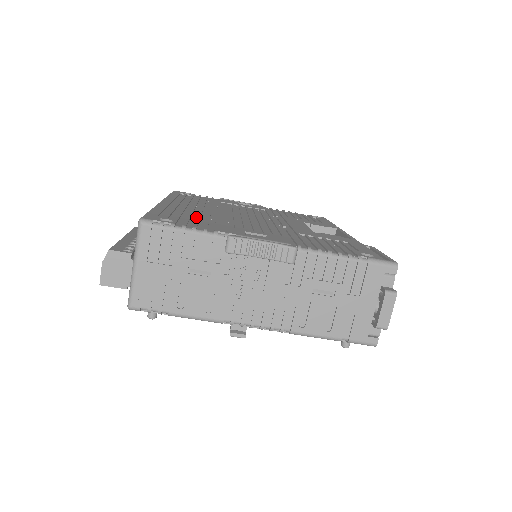
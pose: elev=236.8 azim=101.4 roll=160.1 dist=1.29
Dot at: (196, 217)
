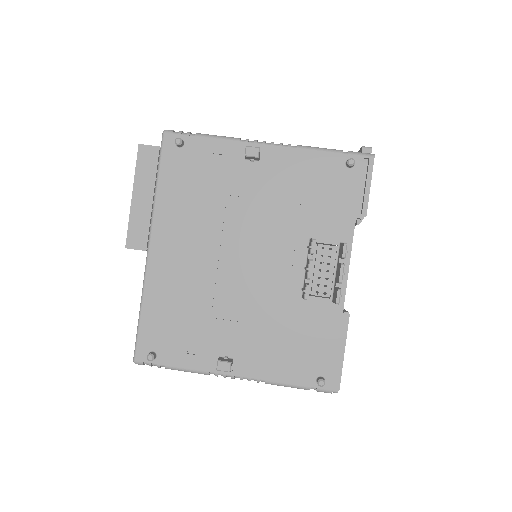
Dot at: occluded
